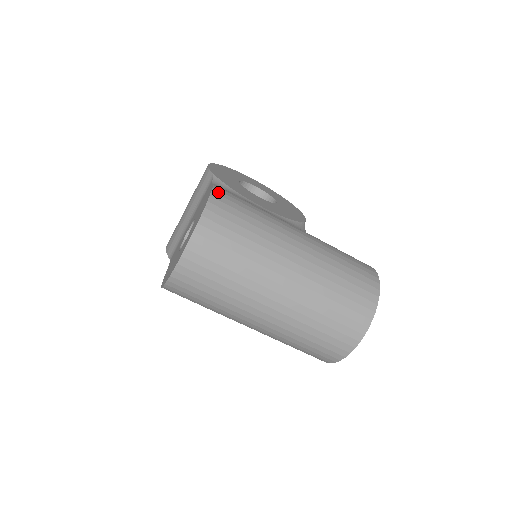
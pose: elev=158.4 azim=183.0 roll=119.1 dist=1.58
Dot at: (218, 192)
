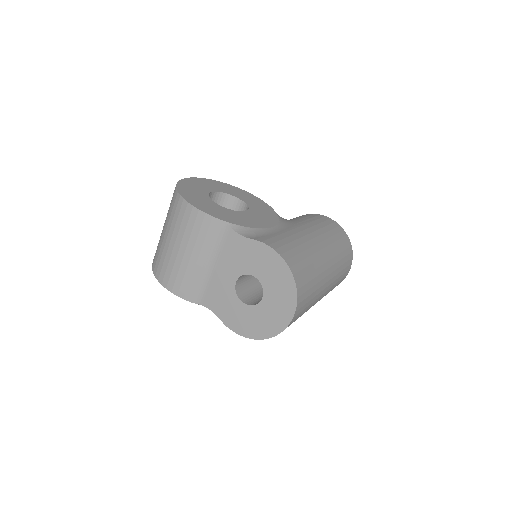
Dot at: (280, 251)
